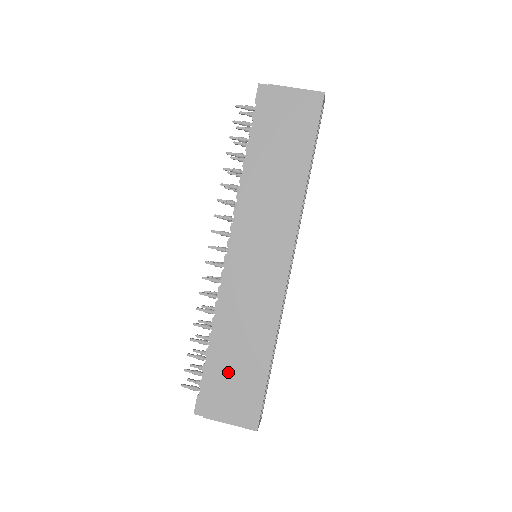
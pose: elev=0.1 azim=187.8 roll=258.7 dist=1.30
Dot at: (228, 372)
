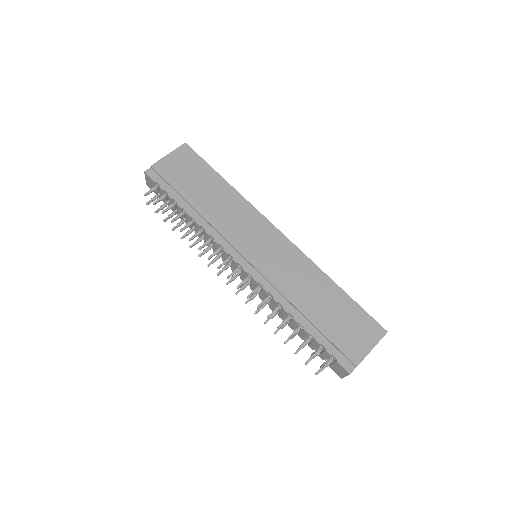
Dot at: (331, 323)
